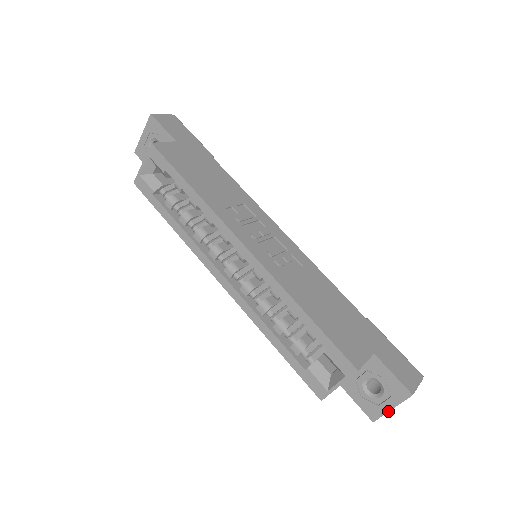
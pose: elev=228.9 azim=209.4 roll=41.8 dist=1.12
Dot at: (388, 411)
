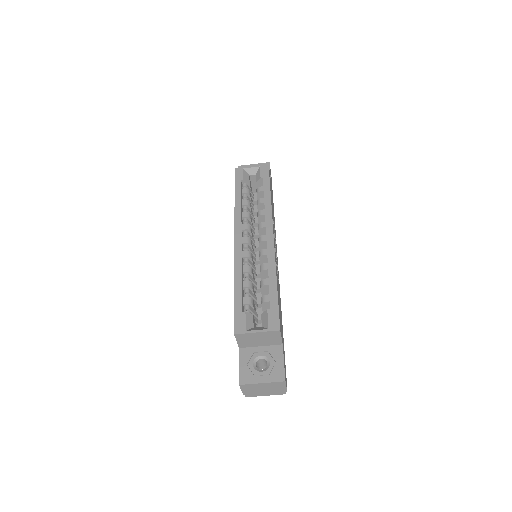
Dot at: (258, 383)
